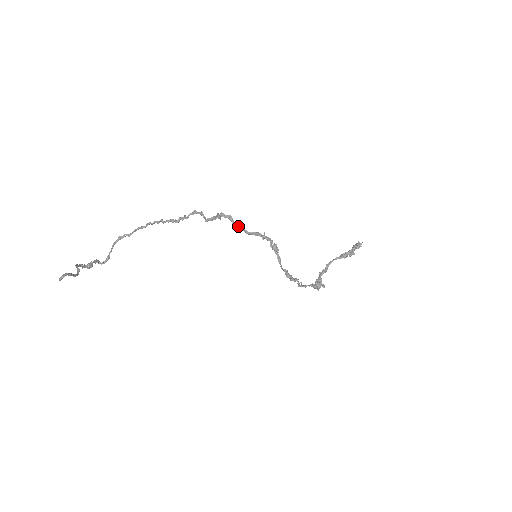
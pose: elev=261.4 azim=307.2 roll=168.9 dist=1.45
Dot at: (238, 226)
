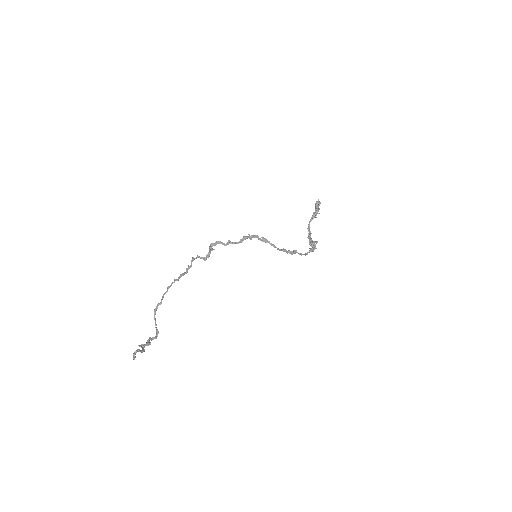
Dot at: (228, 243)
